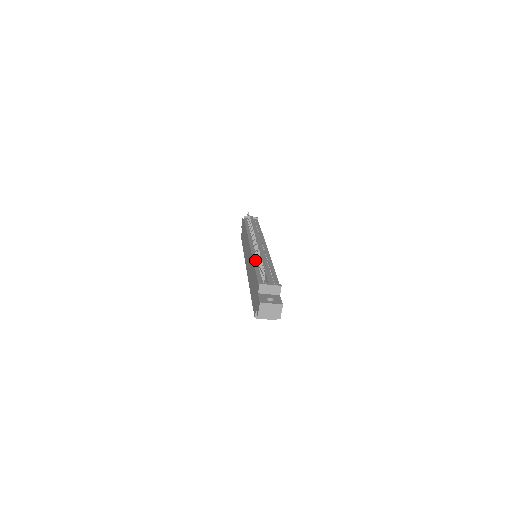
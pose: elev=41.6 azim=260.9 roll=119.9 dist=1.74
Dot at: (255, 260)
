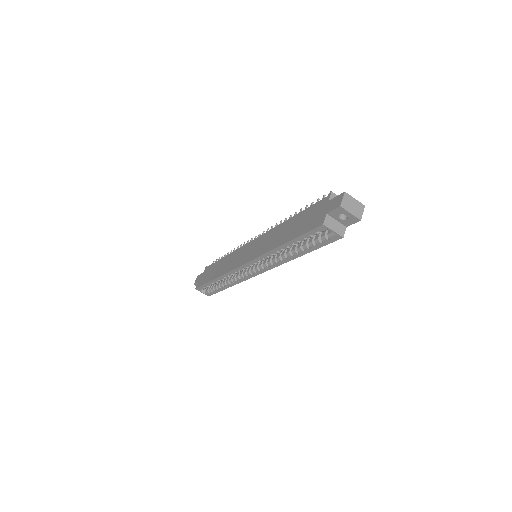
Dot at: occluded
